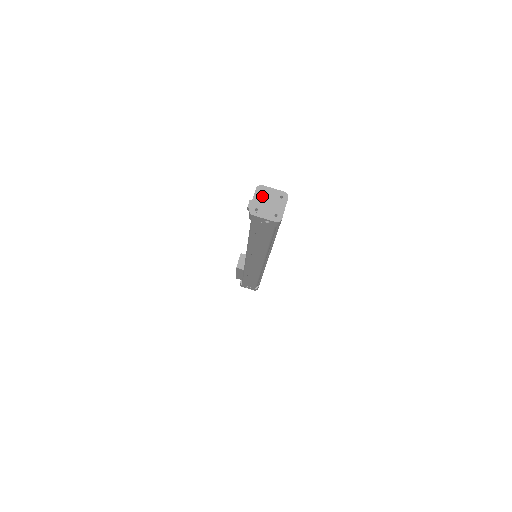
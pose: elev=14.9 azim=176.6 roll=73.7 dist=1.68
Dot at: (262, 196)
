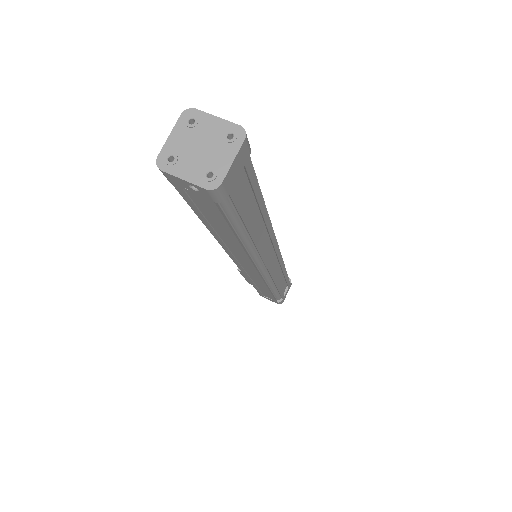
Dot at: (189, 131)
